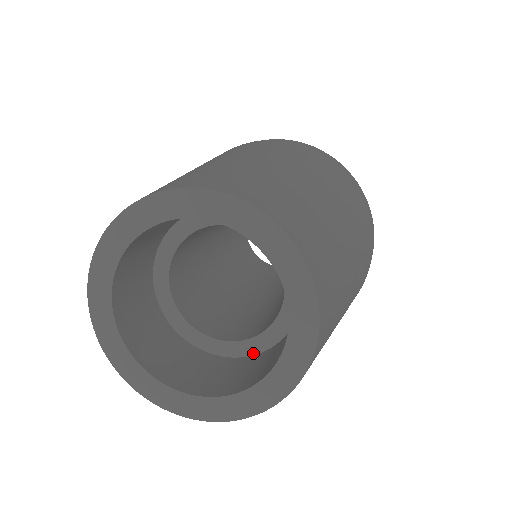
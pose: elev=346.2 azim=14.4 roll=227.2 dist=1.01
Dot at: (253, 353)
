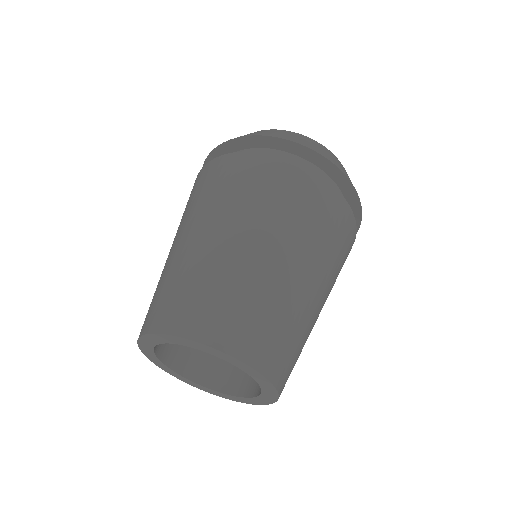
Dot at: occluded
